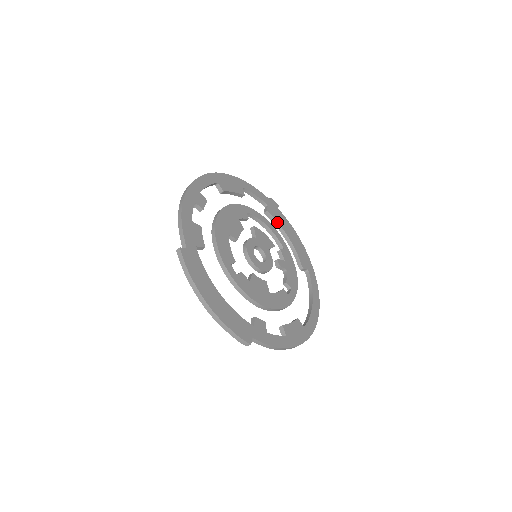
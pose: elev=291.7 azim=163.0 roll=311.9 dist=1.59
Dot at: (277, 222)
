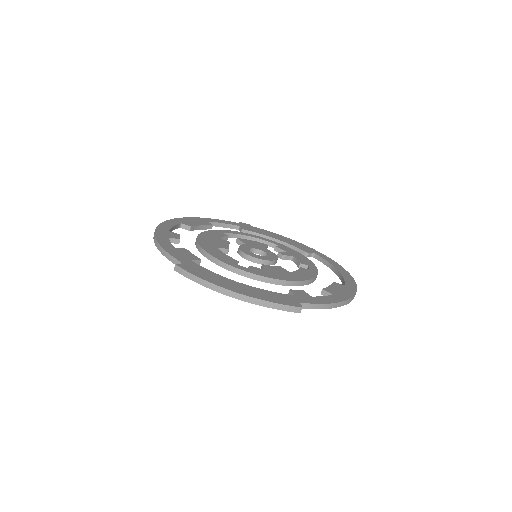
Dot at: (257, 233)
